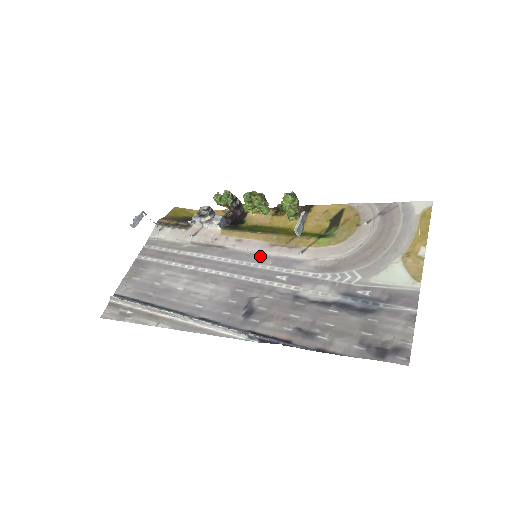
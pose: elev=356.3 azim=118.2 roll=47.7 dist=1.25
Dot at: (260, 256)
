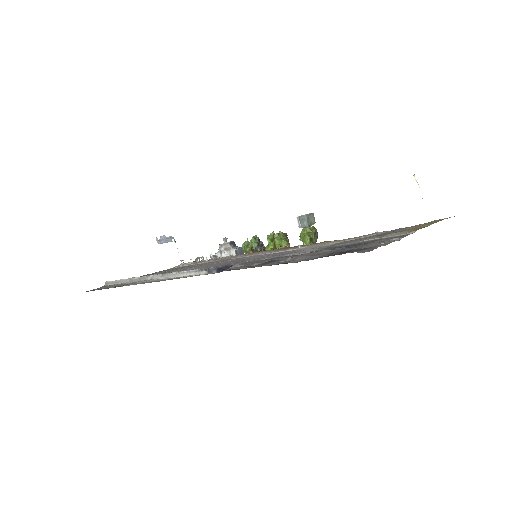
Dot at: (260, 255)
